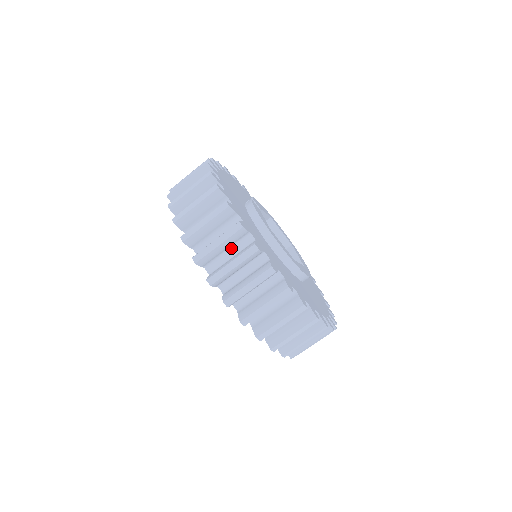
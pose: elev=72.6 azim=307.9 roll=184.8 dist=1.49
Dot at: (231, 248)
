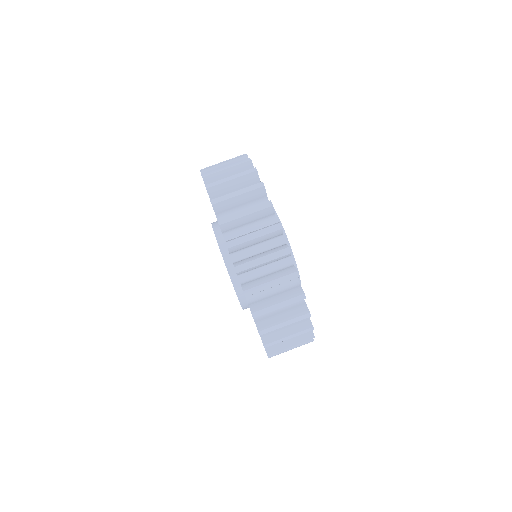
Dot at: (253, 224)
